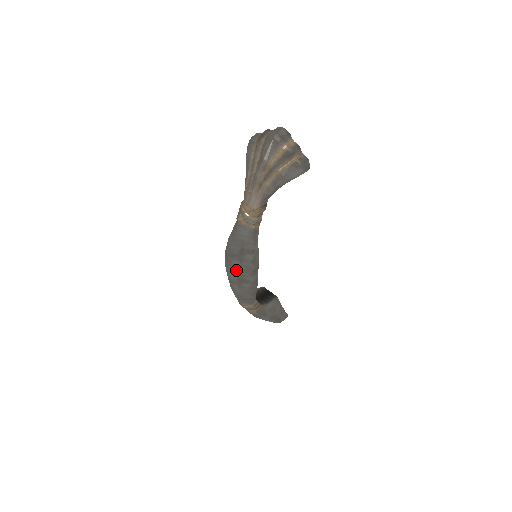
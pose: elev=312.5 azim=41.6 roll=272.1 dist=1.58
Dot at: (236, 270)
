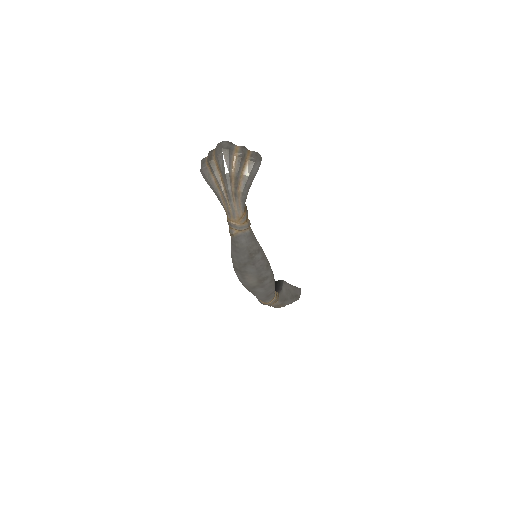
Dot at: (253, 275)
